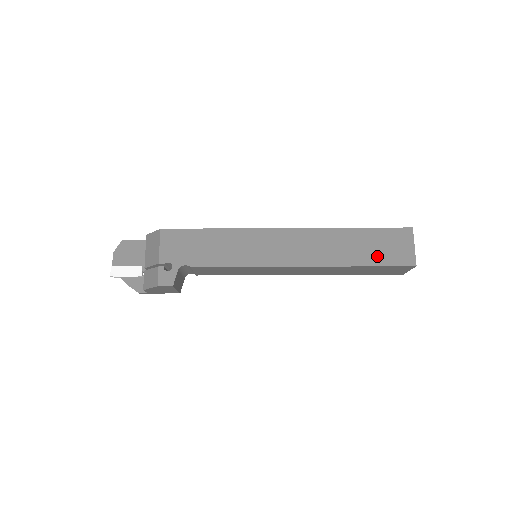
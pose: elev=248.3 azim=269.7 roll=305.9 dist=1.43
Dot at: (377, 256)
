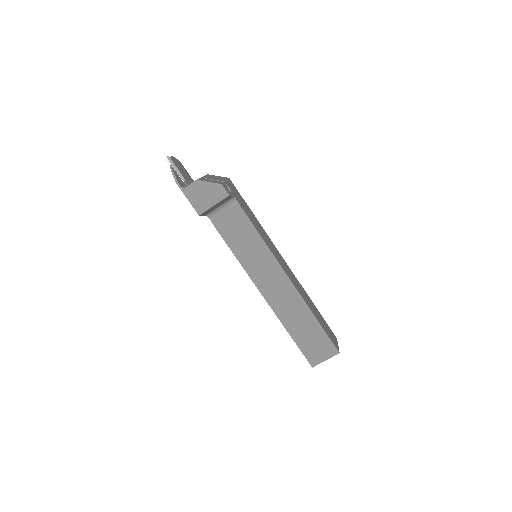
Dot at: (323, 326)
